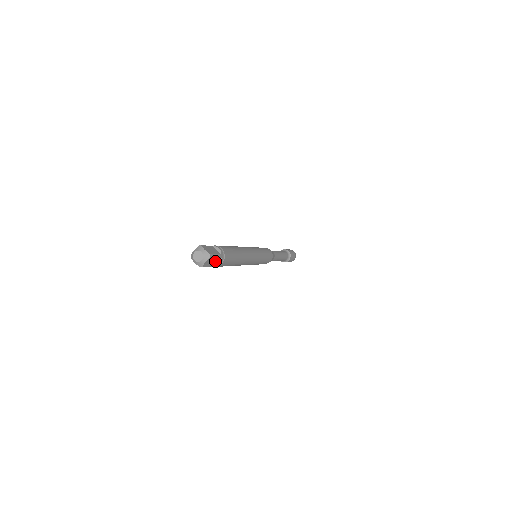
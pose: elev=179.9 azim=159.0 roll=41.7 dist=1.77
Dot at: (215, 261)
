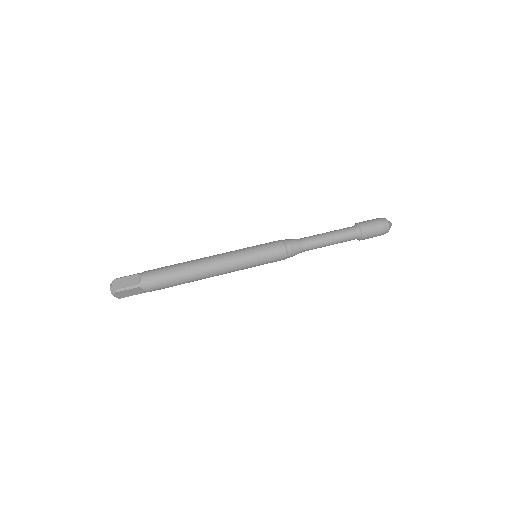
Dot at: (136, 291)
